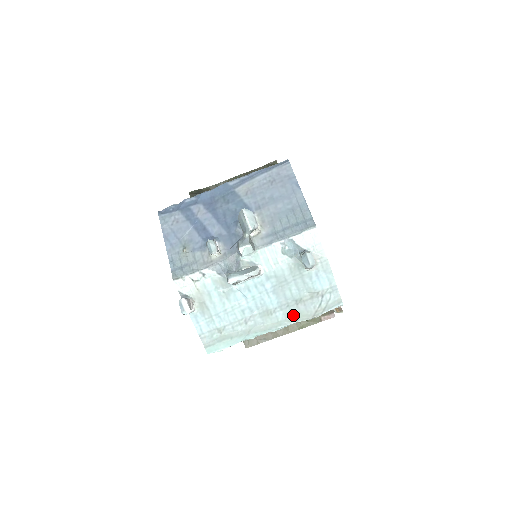
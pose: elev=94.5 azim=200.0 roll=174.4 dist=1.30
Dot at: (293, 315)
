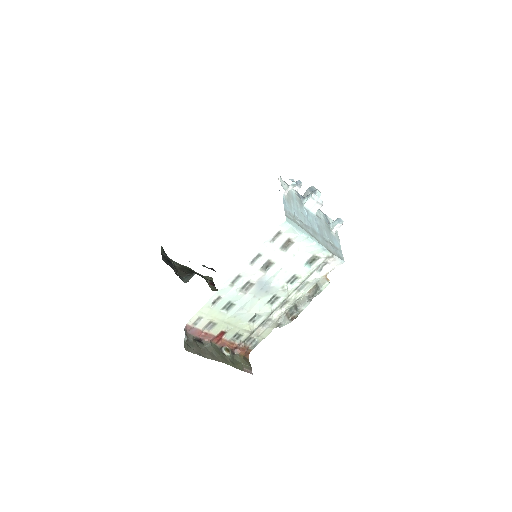
Dot at: (325, 245)
